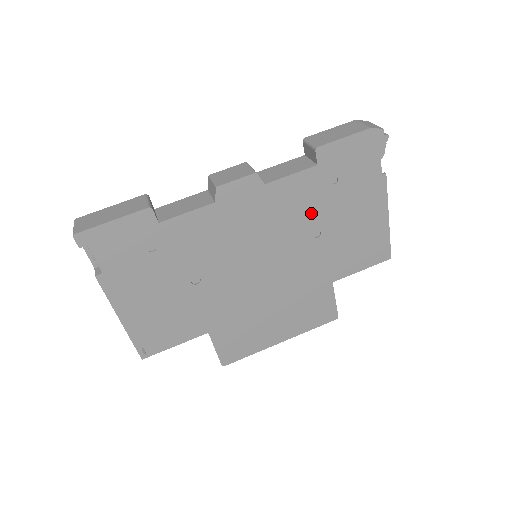
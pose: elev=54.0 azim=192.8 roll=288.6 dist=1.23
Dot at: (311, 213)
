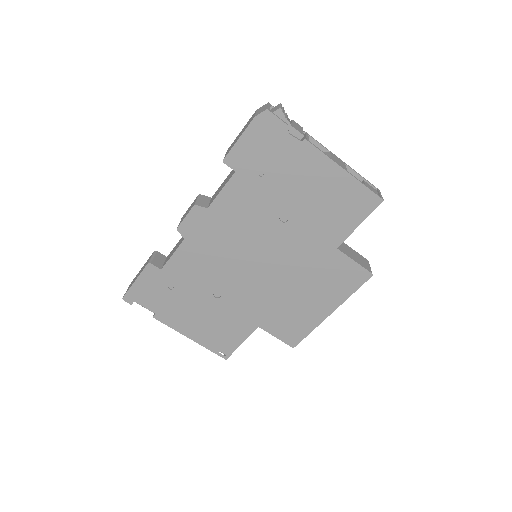
Dot at: (263, 207)
